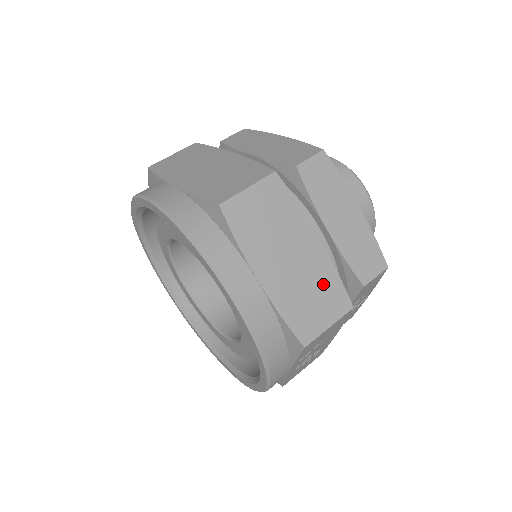
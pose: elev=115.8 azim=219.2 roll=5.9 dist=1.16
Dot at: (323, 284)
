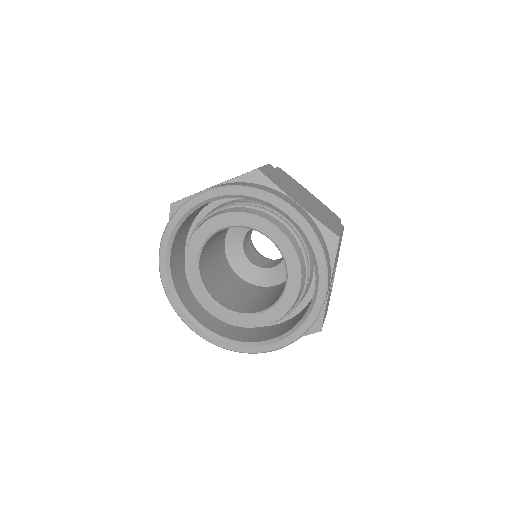
Dot at: (324, 213)
